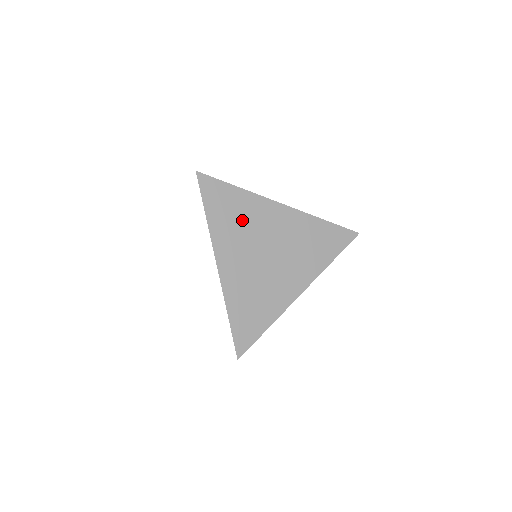
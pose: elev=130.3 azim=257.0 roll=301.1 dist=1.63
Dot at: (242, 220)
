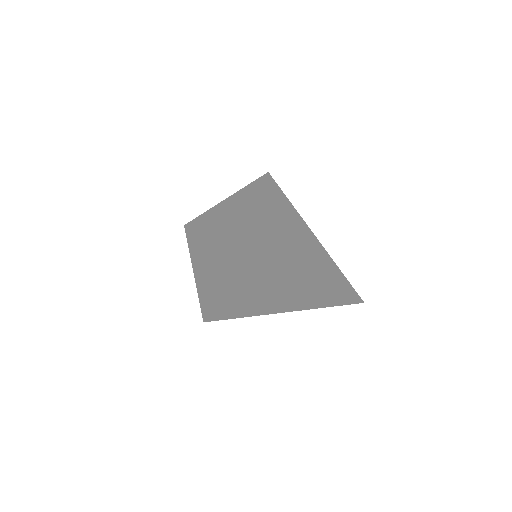
Dot at: (275, 205)
